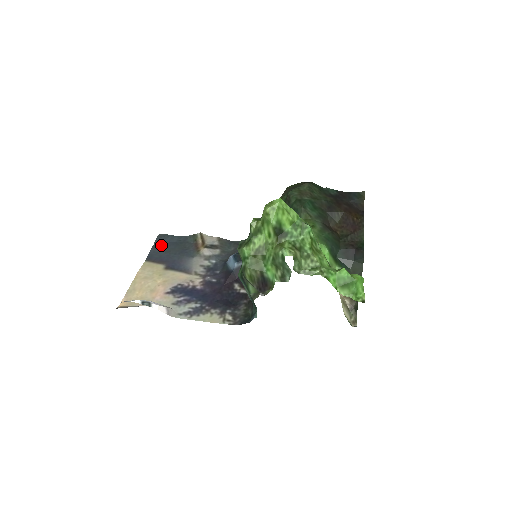
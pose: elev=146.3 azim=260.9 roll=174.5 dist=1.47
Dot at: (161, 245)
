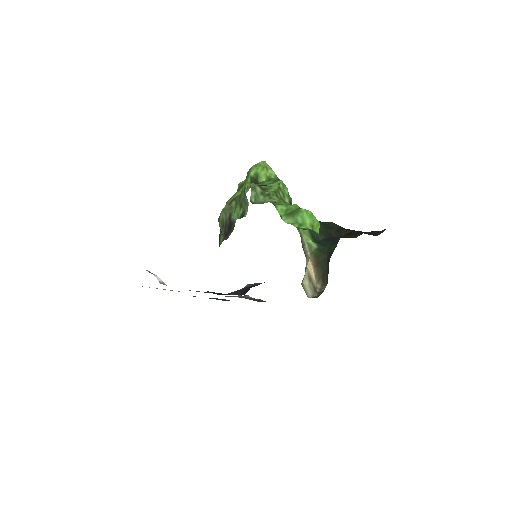
Dot at: occluded
